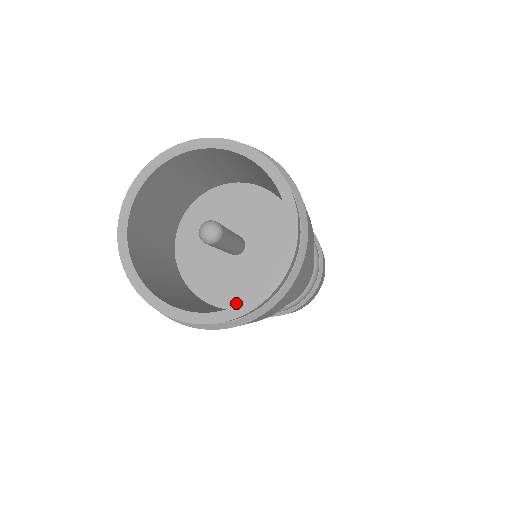
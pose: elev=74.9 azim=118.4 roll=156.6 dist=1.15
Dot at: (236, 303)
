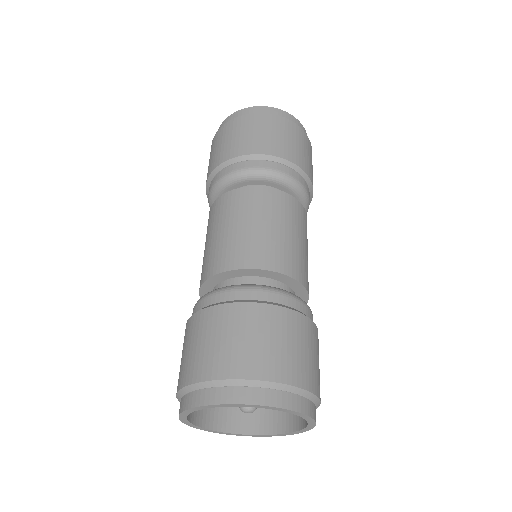
Dot at: occluded
